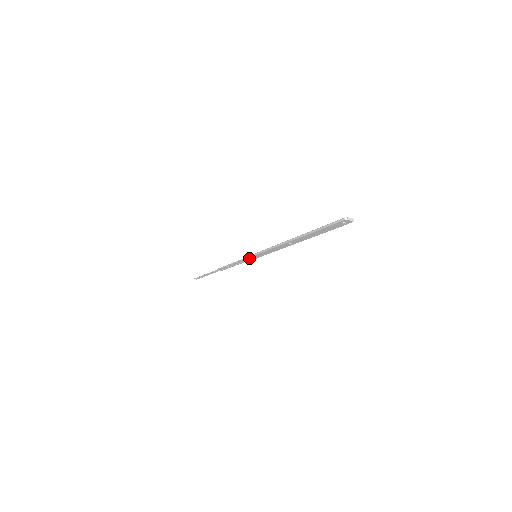
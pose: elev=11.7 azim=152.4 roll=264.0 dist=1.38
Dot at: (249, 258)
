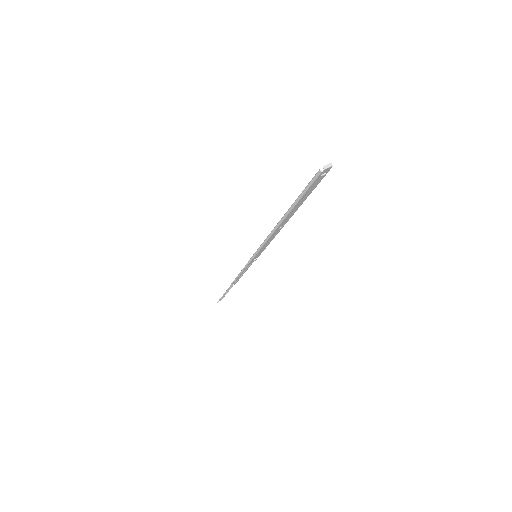
Dot at: (251, 262)
